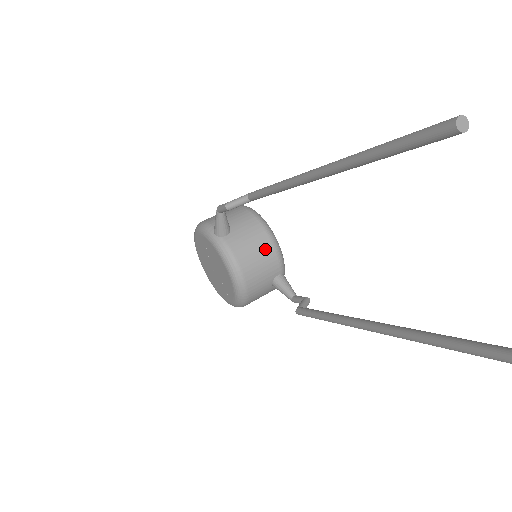
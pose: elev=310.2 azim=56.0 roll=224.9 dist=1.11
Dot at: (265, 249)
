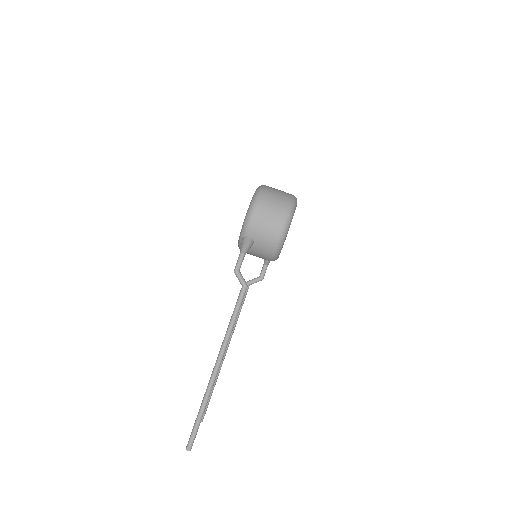
Dot at: occluded
